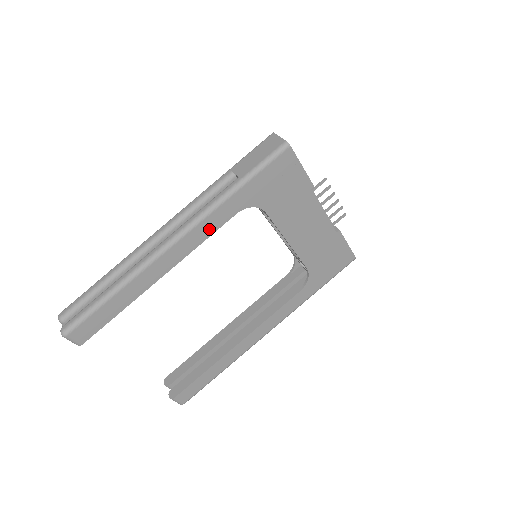
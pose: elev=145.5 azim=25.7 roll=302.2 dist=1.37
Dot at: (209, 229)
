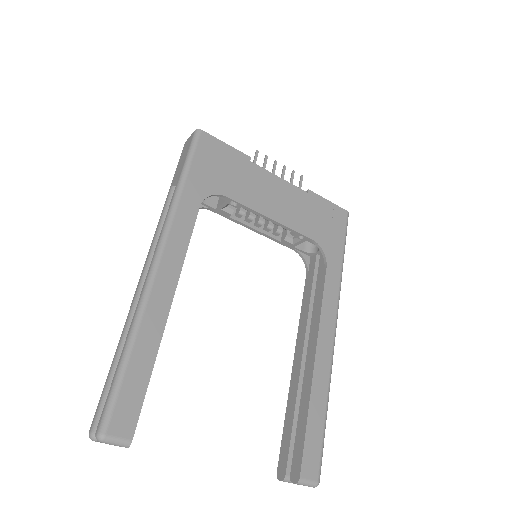
Dot at: (184, 233)
